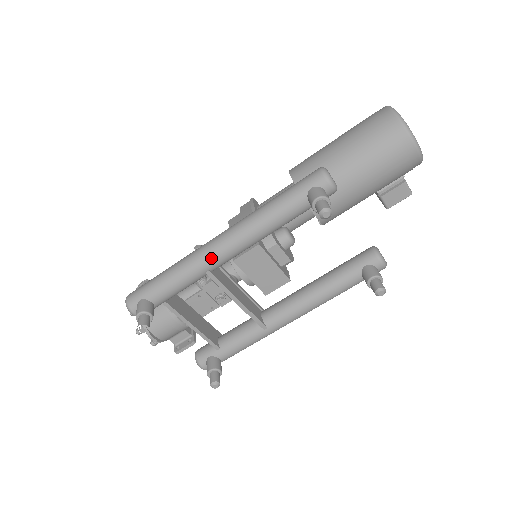
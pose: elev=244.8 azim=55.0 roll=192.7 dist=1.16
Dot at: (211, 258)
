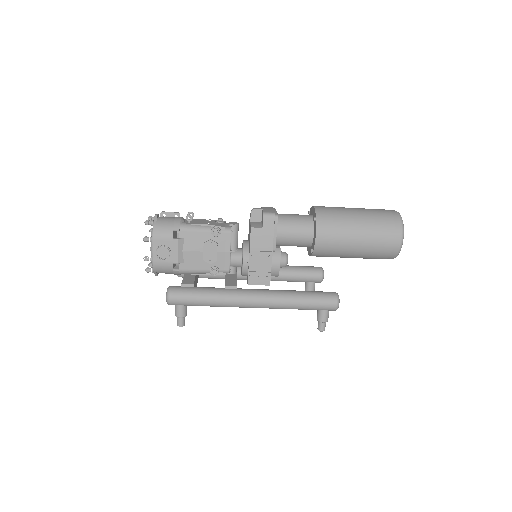
Dot at: occluded
